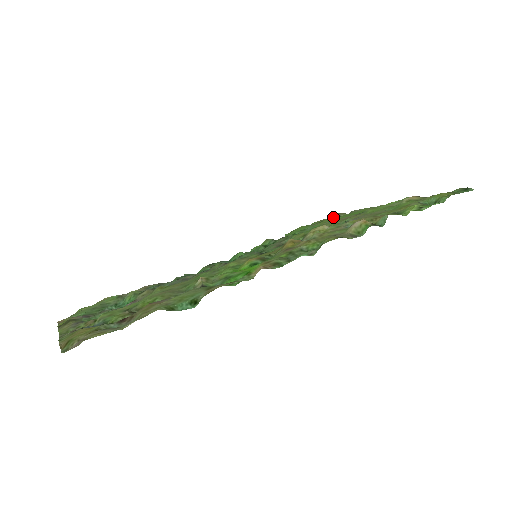
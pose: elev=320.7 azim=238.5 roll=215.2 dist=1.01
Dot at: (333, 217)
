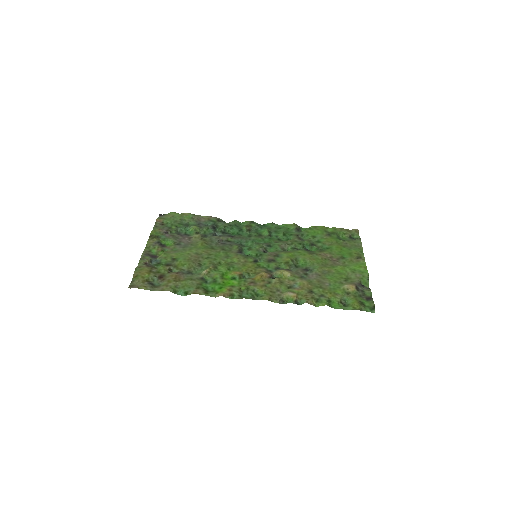
Dot at: (348, 233)
